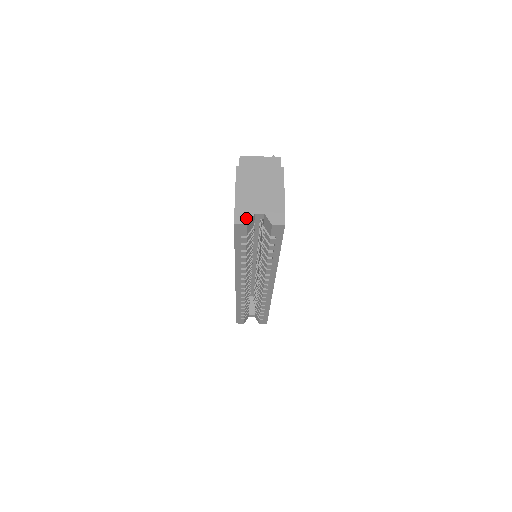
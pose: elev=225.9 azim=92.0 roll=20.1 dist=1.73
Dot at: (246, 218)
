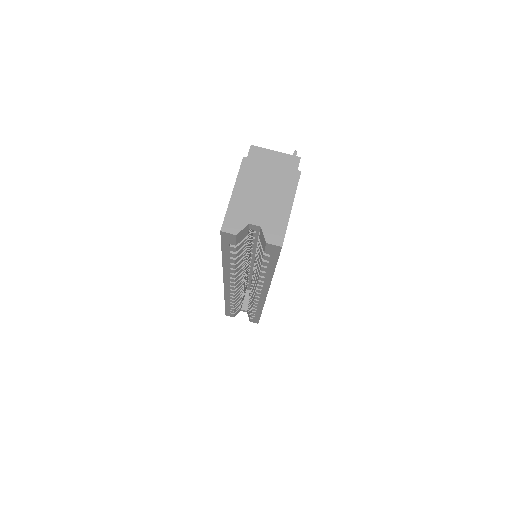
Dot at: (237, 227)
